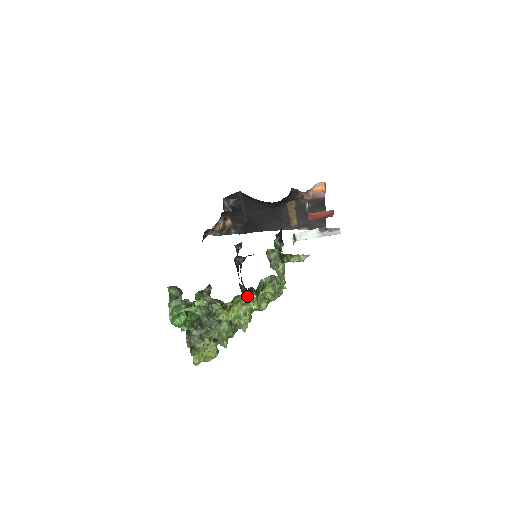
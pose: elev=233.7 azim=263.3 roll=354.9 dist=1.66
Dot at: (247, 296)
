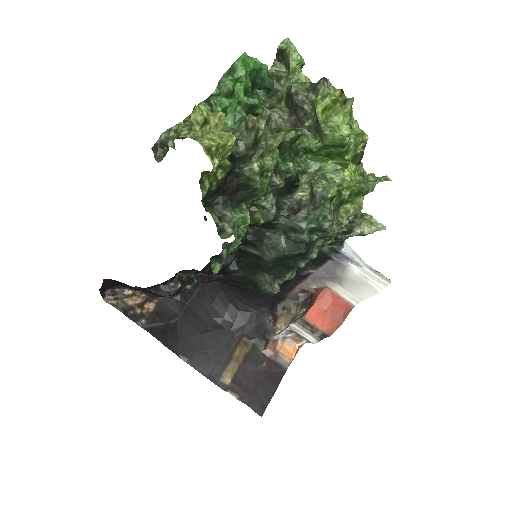
Dot at: occluded
